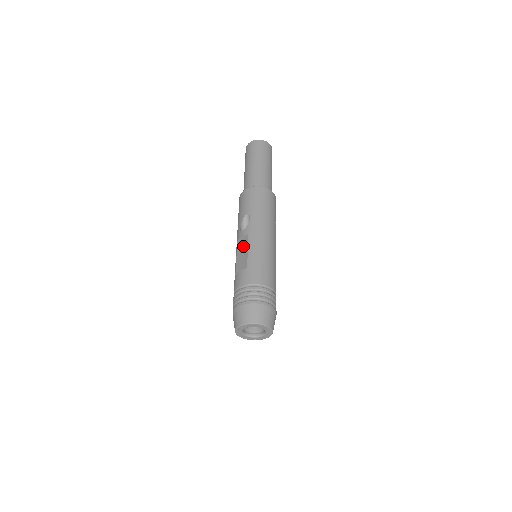
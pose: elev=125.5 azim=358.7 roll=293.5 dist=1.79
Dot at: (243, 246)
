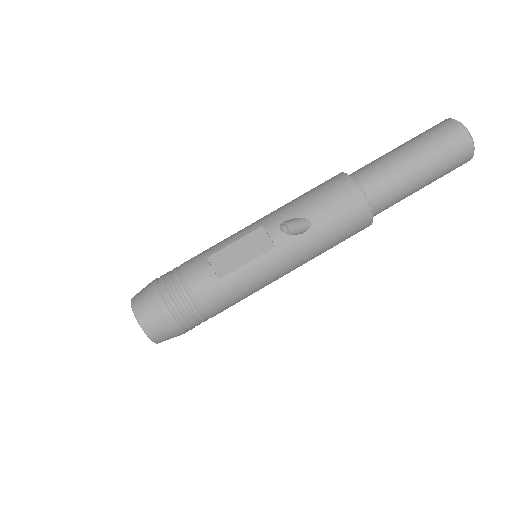
Dot at: (255, 247)
